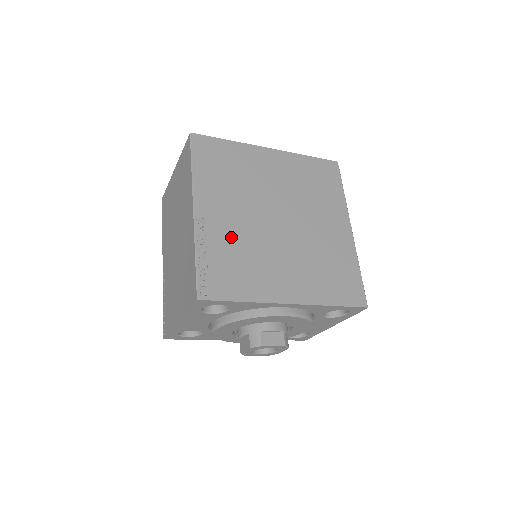
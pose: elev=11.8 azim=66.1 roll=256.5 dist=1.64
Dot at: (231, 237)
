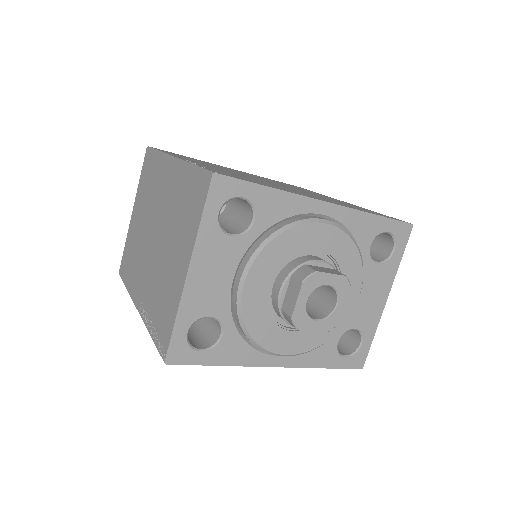
Dot at: (226, 171)
